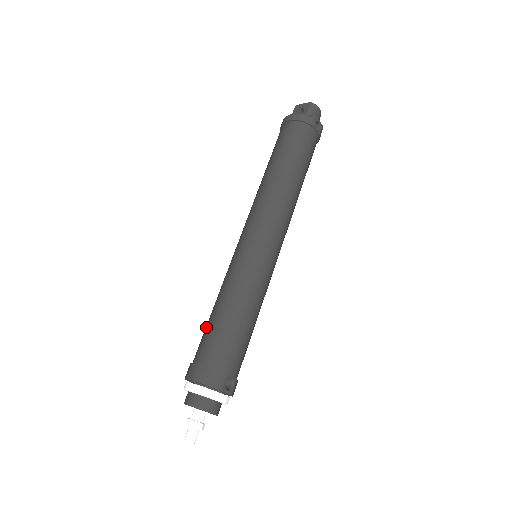
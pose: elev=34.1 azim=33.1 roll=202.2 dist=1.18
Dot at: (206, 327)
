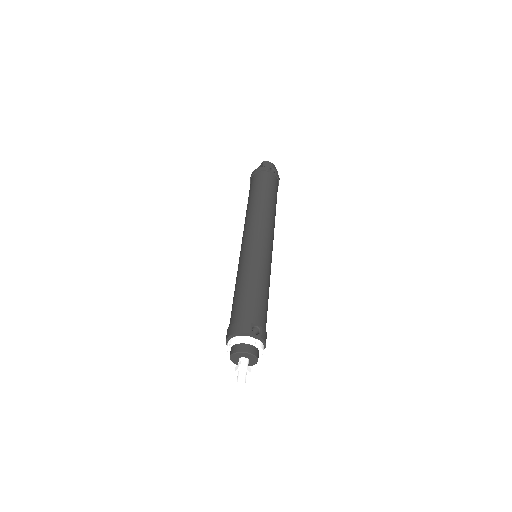
Dot at: occluded
